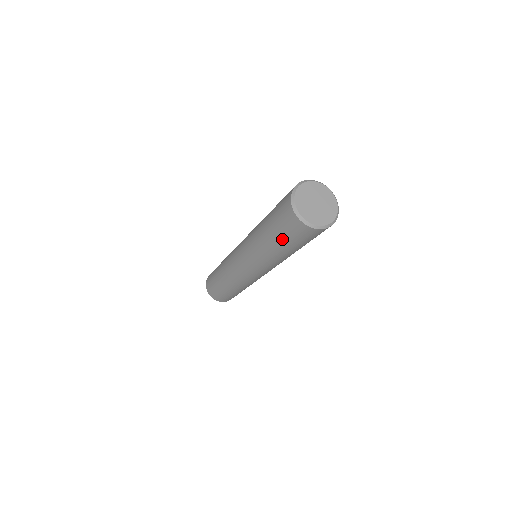
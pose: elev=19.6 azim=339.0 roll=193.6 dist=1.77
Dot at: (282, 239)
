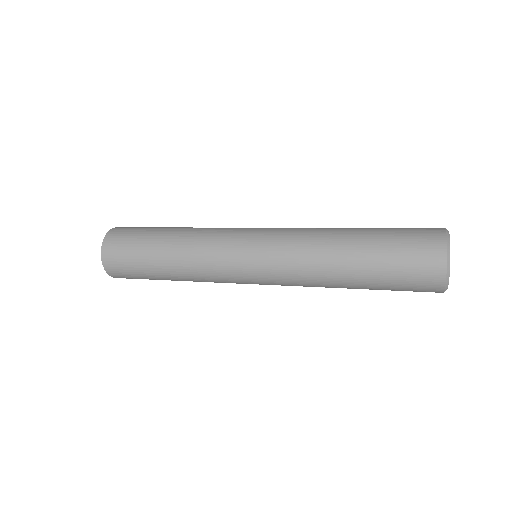
Dot at: occluded
